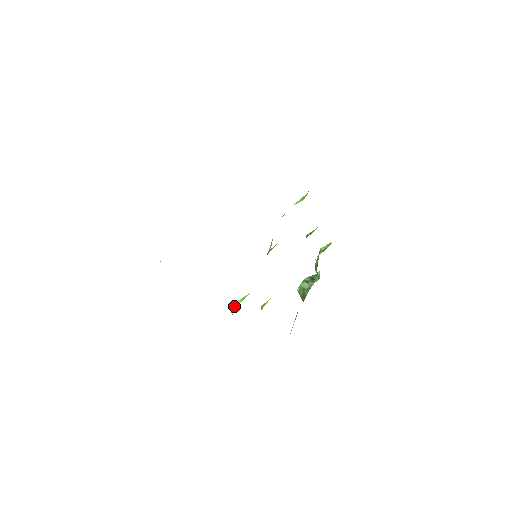
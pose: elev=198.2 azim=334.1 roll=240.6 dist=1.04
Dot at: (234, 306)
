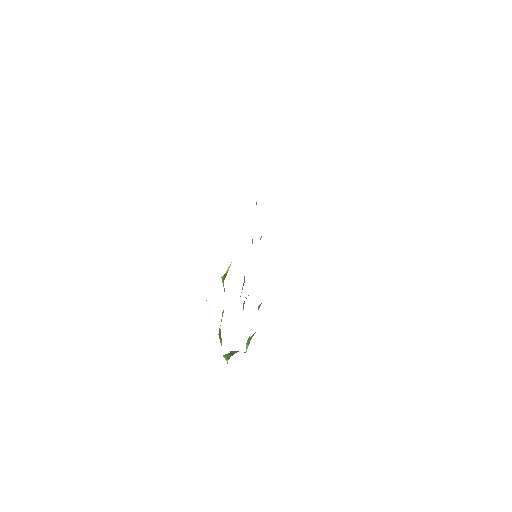
Dot at: occluded
